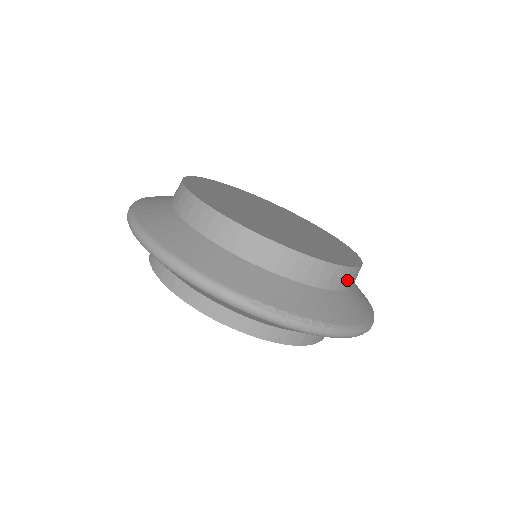
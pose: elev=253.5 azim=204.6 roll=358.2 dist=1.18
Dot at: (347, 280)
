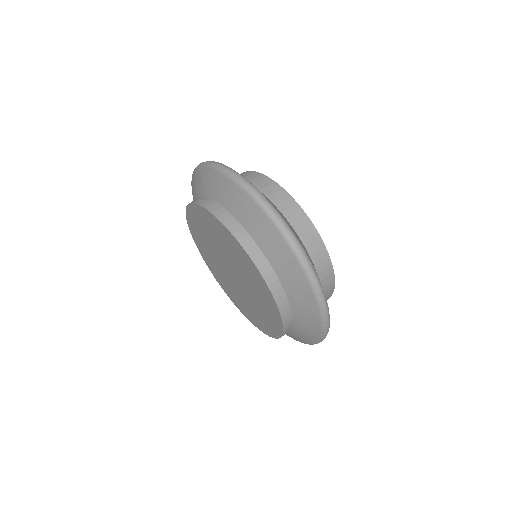
Dot at: (327, 297)
